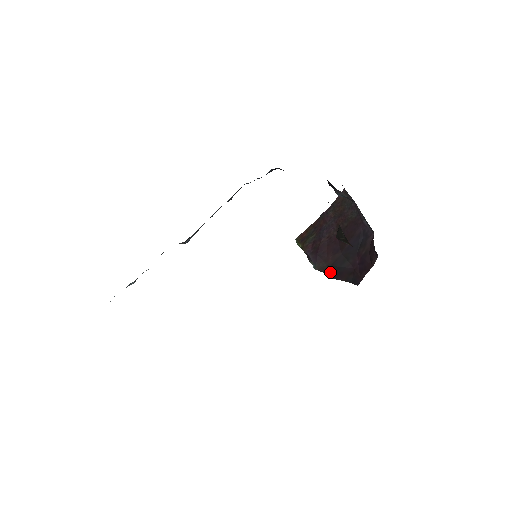
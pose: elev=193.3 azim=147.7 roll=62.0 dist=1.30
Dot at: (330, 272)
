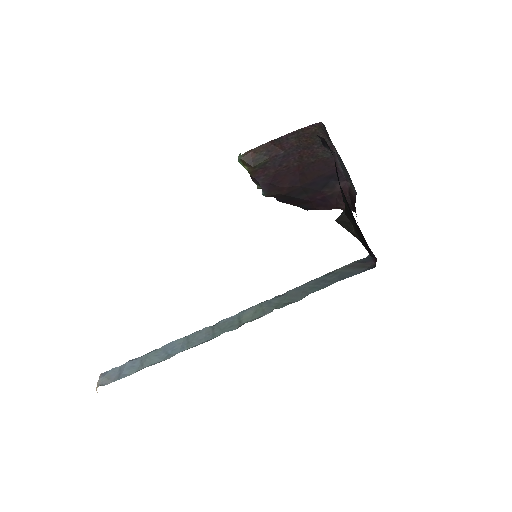
Dot at: (280, 198)
